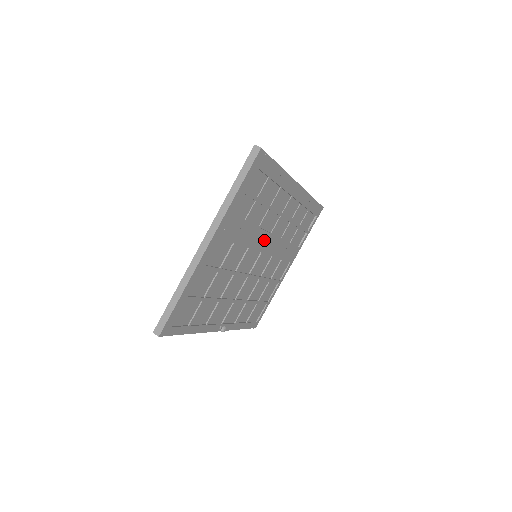
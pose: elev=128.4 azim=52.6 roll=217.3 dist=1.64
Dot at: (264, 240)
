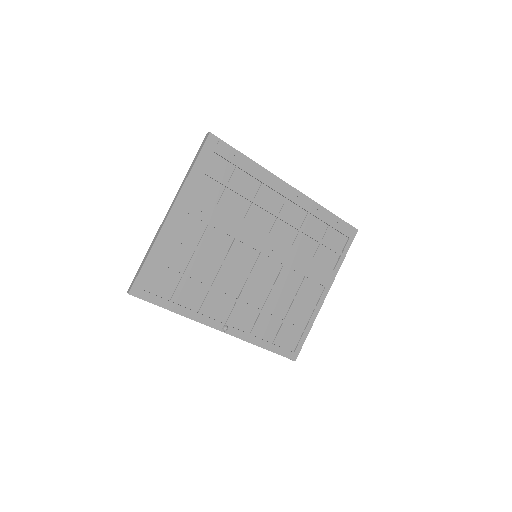
Dot at: (259, 237)
